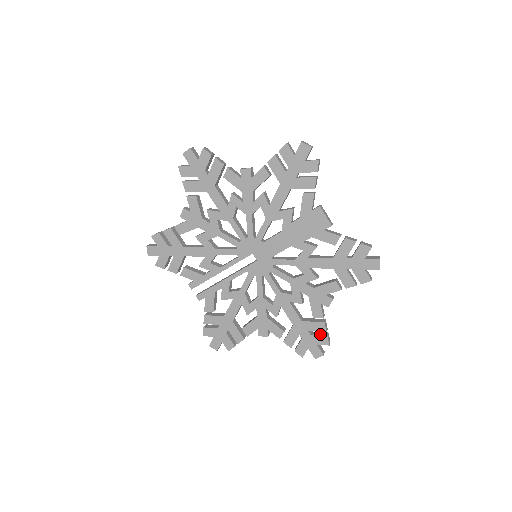
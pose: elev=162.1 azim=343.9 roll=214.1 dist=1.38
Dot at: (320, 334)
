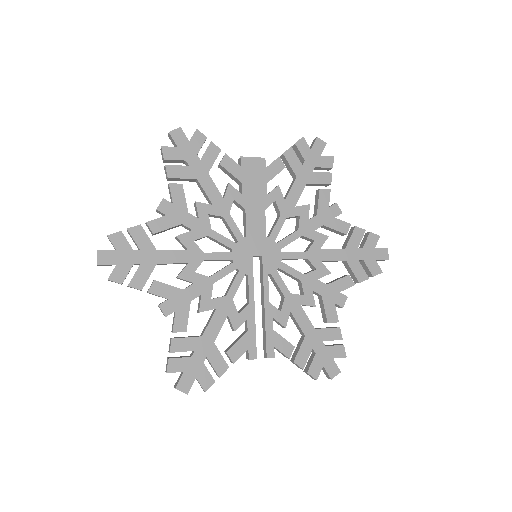
Dot at: (365, 239)
